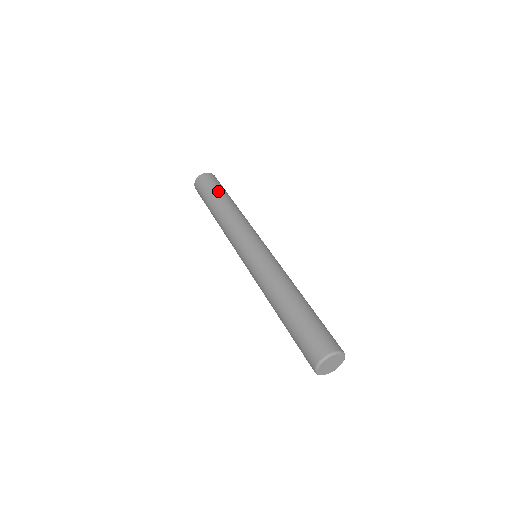
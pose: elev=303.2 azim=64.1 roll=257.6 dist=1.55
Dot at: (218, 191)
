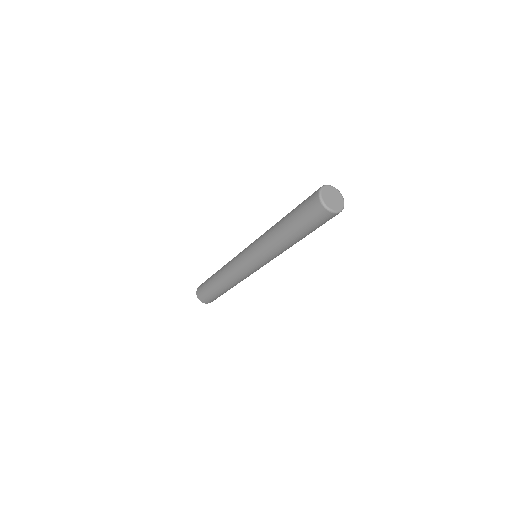
Dot at: (211, 276)
